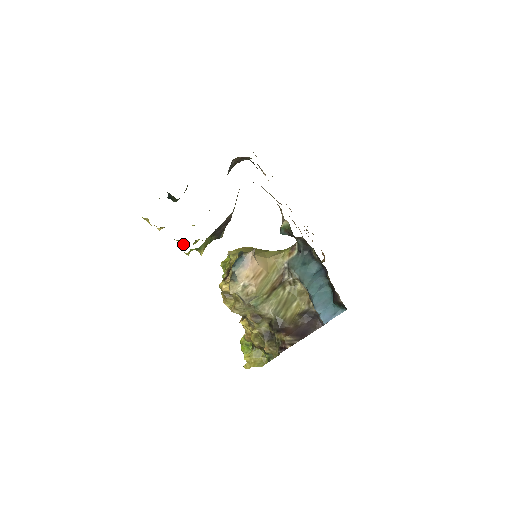
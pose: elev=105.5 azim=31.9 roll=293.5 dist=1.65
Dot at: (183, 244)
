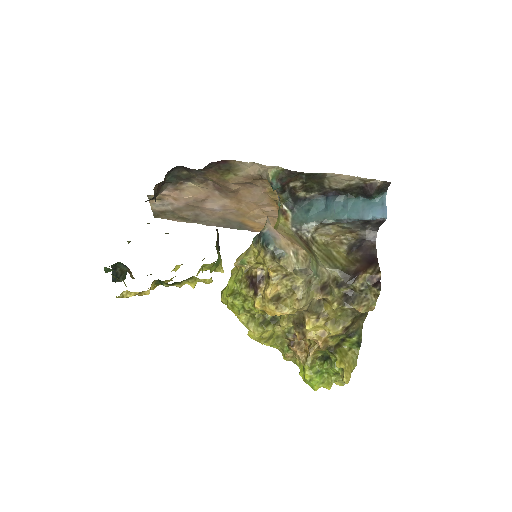
Dot at: (190, 284)
